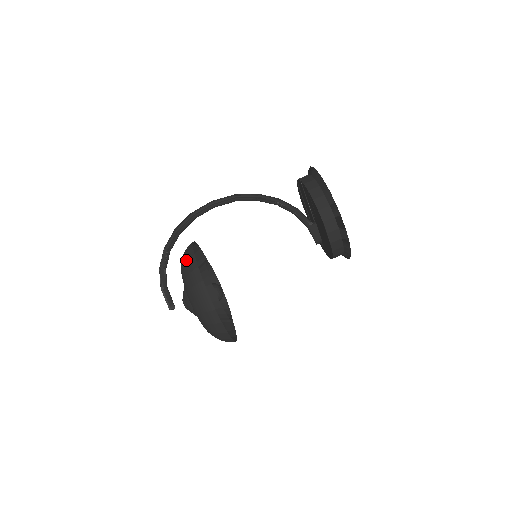
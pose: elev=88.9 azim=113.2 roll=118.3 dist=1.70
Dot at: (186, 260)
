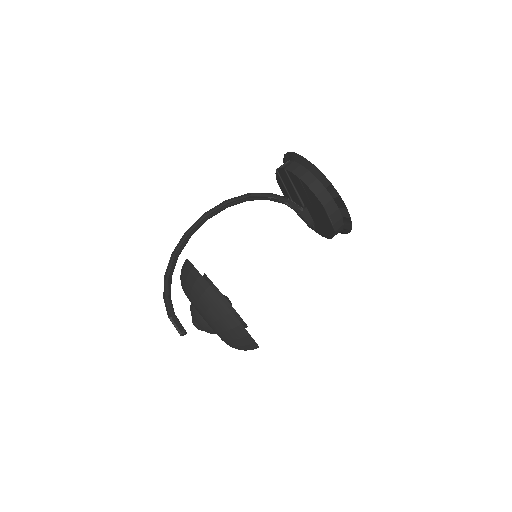
Dot at: (192, 281)
